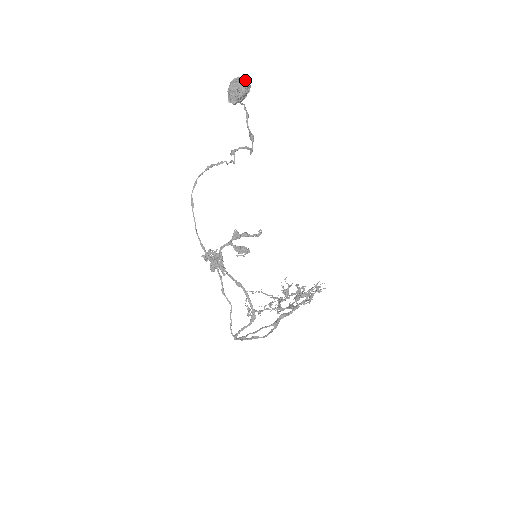
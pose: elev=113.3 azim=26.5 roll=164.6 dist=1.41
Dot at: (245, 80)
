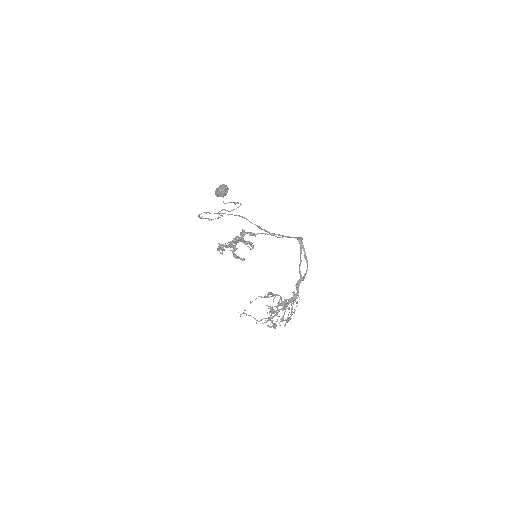
Dot at: occluded
